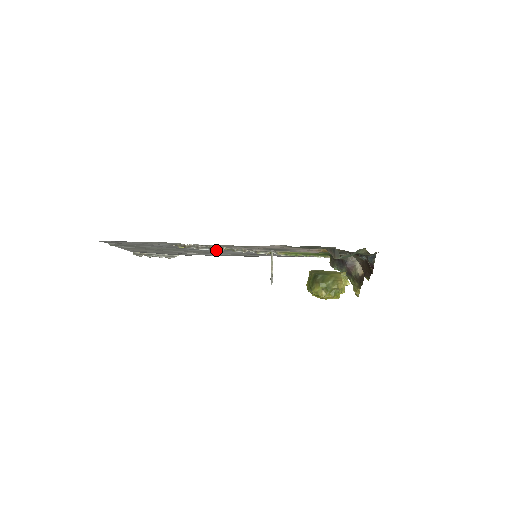
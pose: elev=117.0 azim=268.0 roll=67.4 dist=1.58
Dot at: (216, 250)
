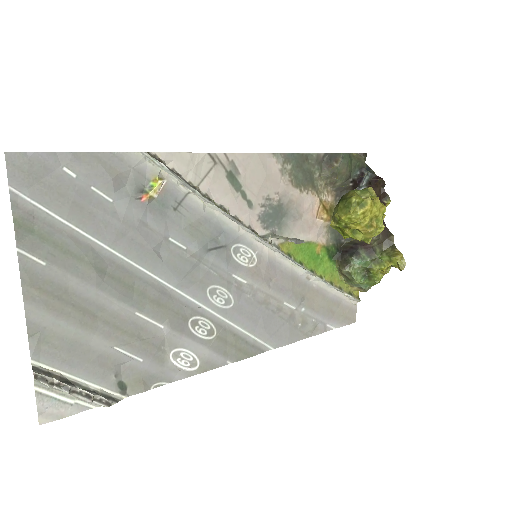
Dot at: (196, 278)
